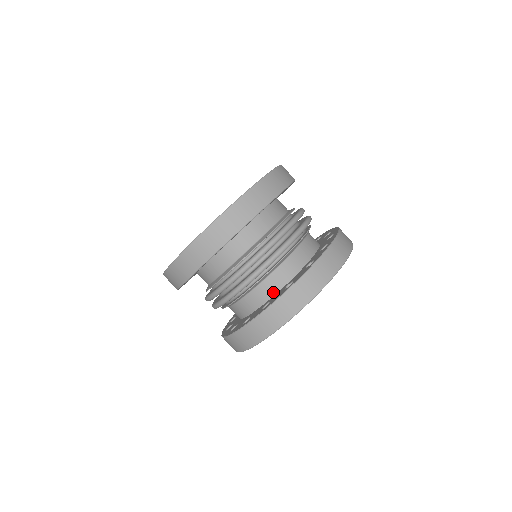
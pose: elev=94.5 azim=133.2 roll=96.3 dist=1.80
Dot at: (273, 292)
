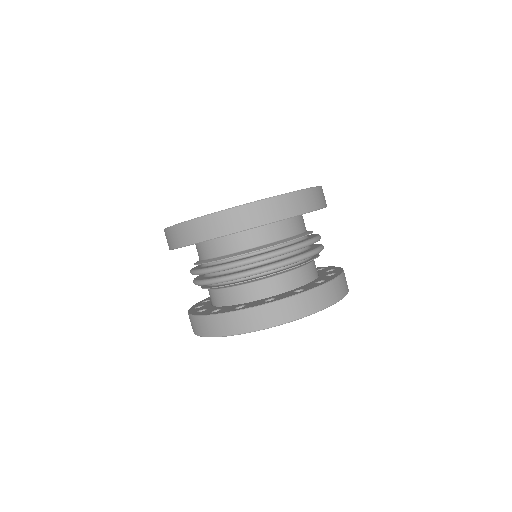
Dot at: (253, 298)
